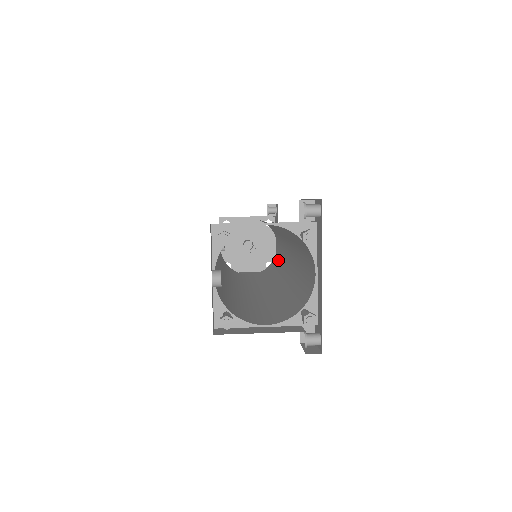
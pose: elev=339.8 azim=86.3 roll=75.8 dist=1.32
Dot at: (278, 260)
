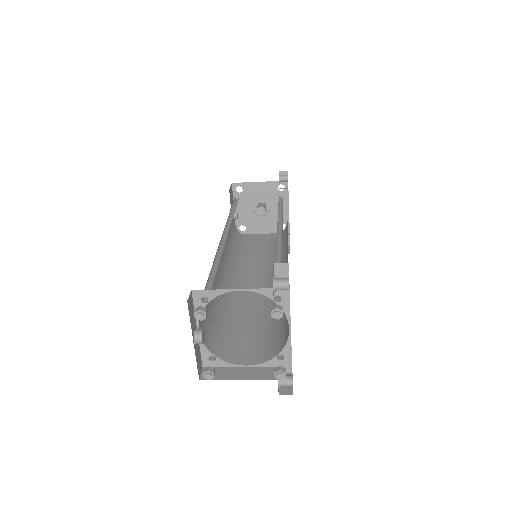
Dot at: (286, 238)
